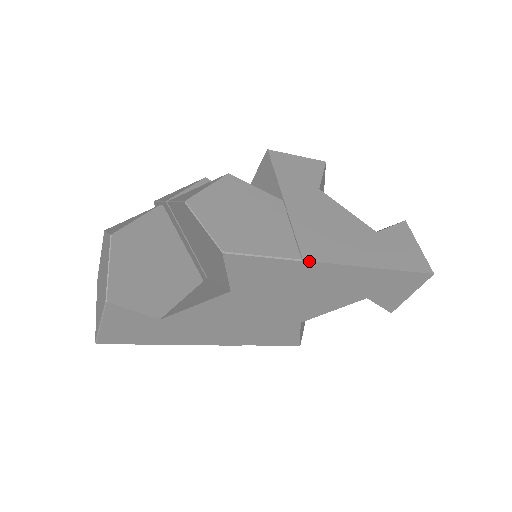
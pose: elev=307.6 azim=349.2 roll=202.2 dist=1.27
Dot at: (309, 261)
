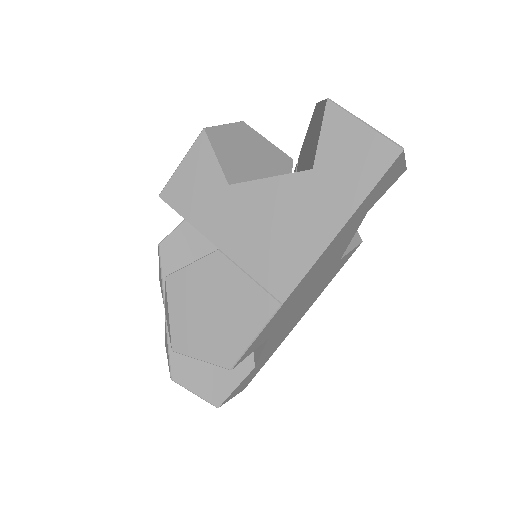
Dot at: (287, 298)
